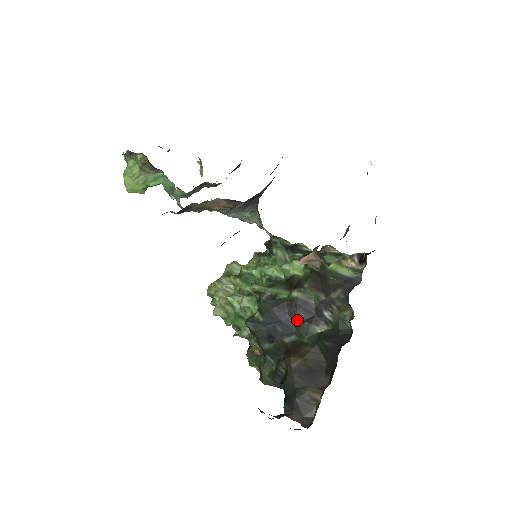
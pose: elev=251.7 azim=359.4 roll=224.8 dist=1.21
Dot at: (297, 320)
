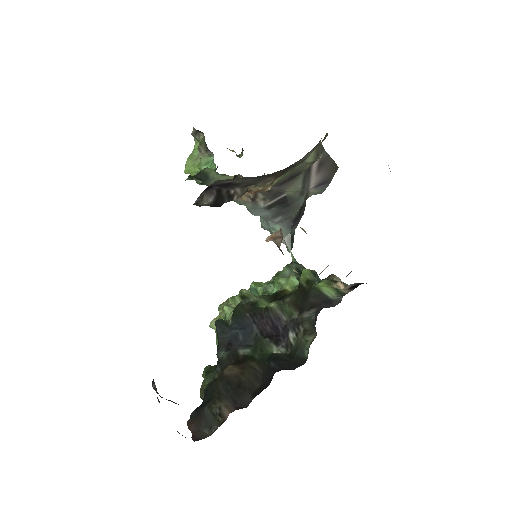
Dot at: (261, 333)
